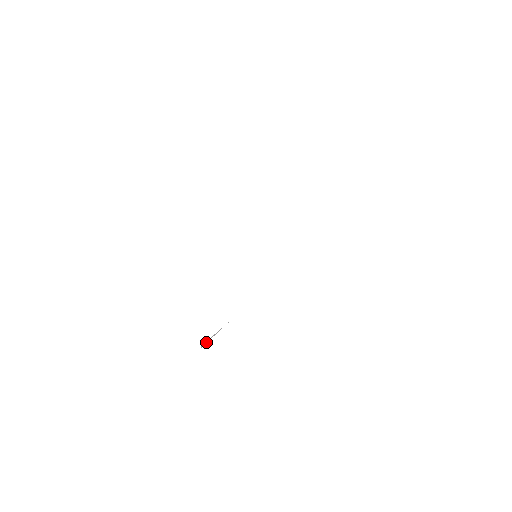
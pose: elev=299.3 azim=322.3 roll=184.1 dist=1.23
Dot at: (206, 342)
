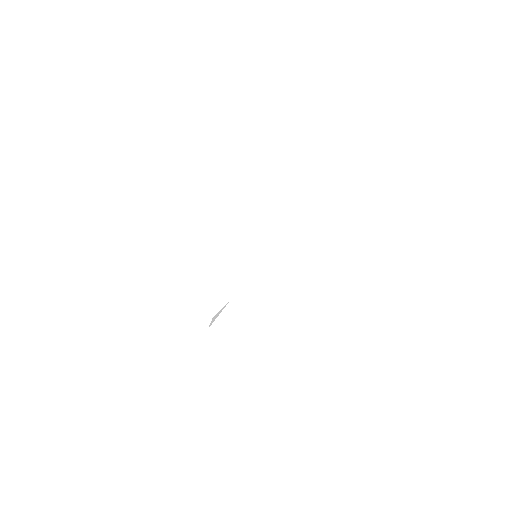
Dot at: (214, 319)
